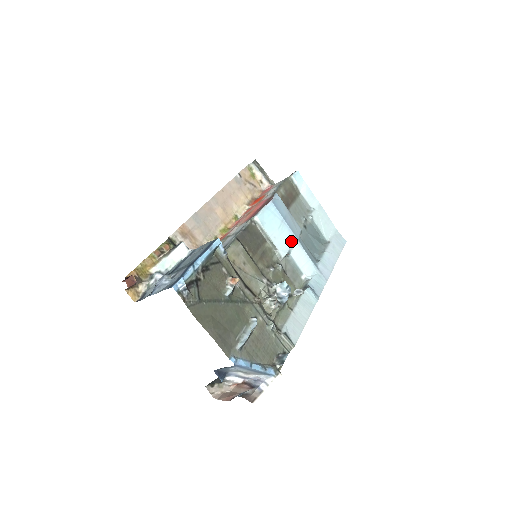
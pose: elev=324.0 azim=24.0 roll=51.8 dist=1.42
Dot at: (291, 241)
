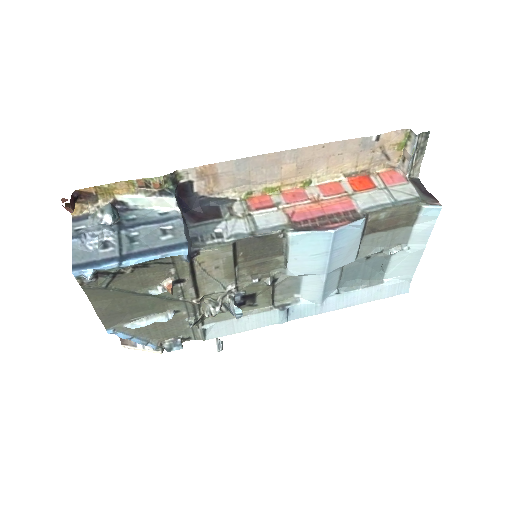
Dot at: (316, 270)
